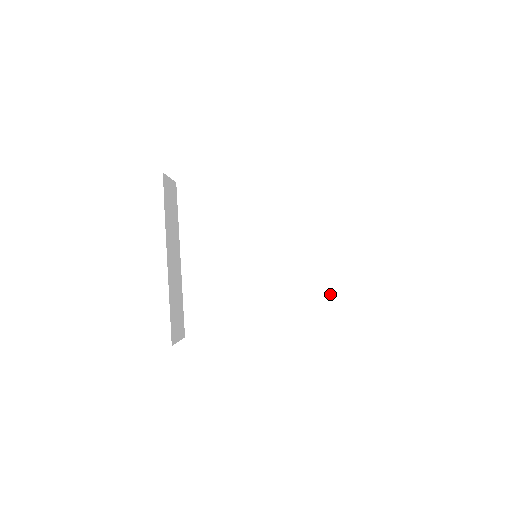
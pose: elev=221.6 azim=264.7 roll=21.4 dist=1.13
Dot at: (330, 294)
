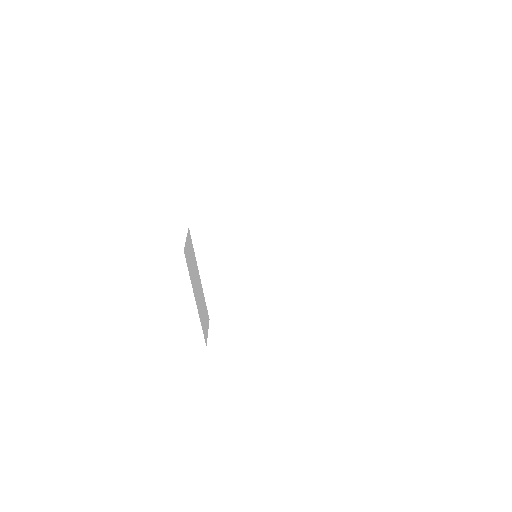
Dot at: (313, 293)
